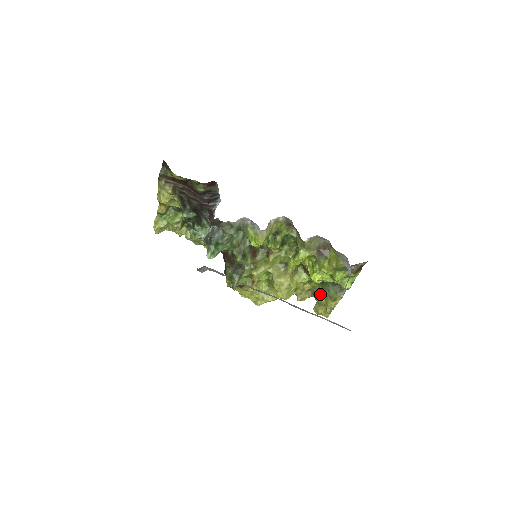
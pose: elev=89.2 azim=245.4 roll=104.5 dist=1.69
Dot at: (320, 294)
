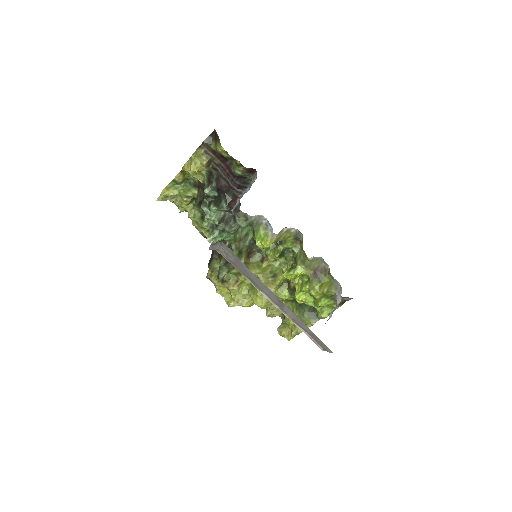
Dot at: occluded
